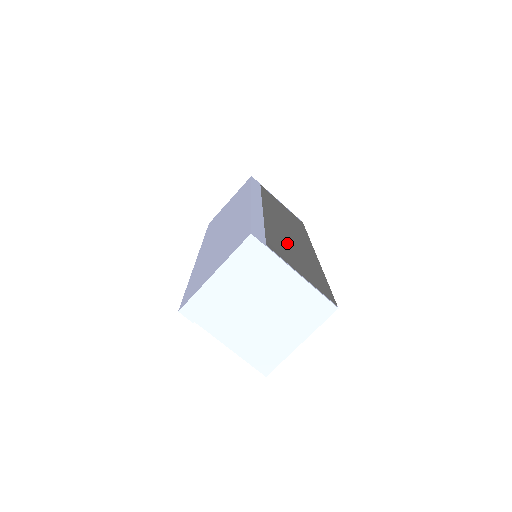
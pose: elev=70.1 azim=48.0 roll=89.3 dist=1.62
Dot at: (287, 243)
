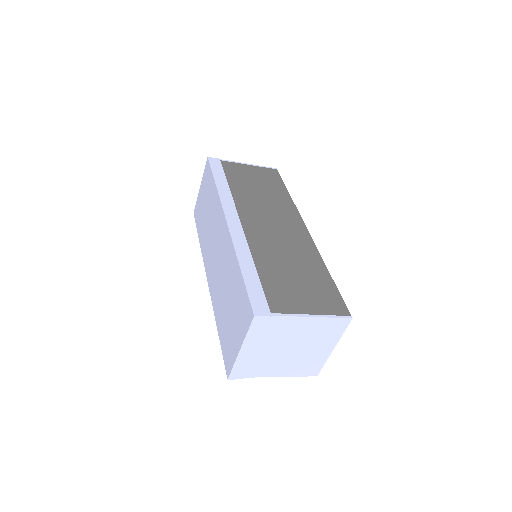
Dot at: (281, 264)
